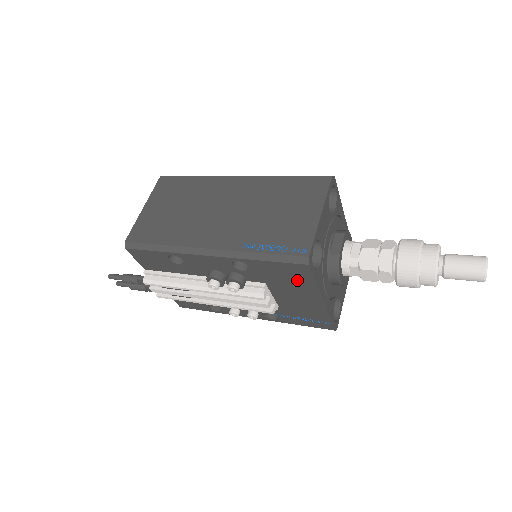
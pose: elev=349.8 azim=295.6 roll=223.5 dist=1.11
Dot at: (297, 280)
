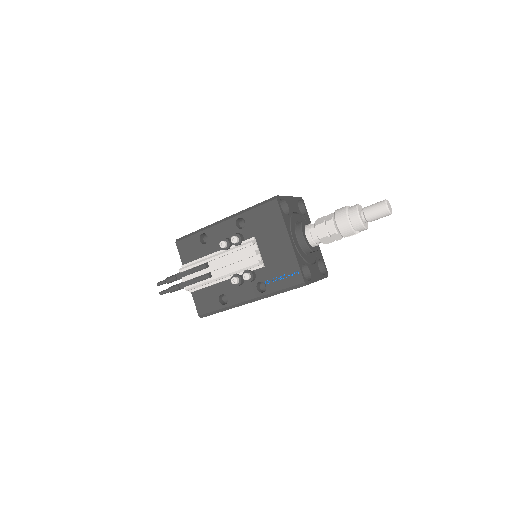
Dot at: (272, 221)
